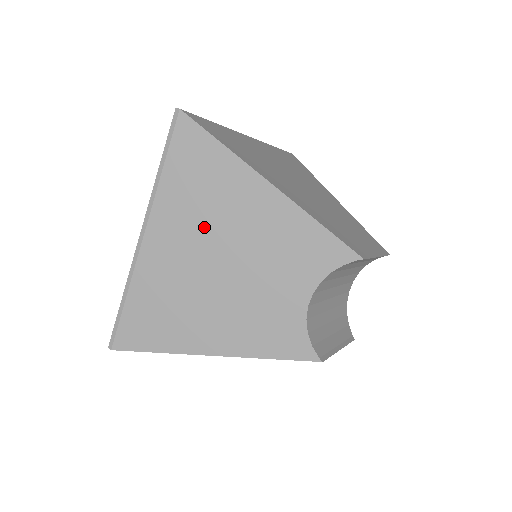
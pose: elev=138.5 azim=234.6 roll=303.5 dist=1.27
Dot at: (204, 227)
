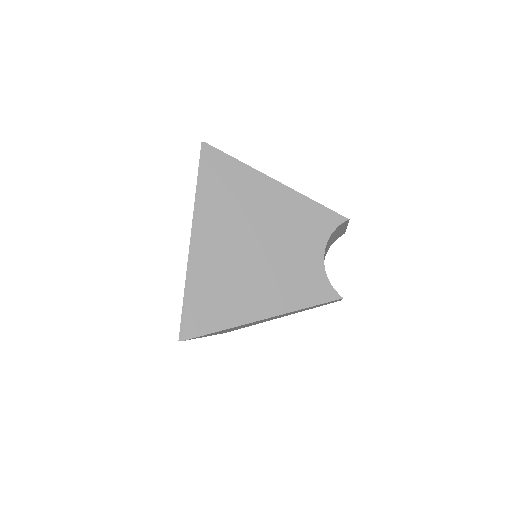
Dot at: (239, 221)
